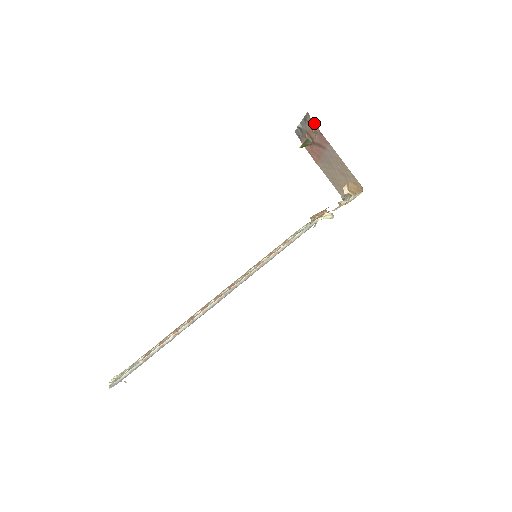
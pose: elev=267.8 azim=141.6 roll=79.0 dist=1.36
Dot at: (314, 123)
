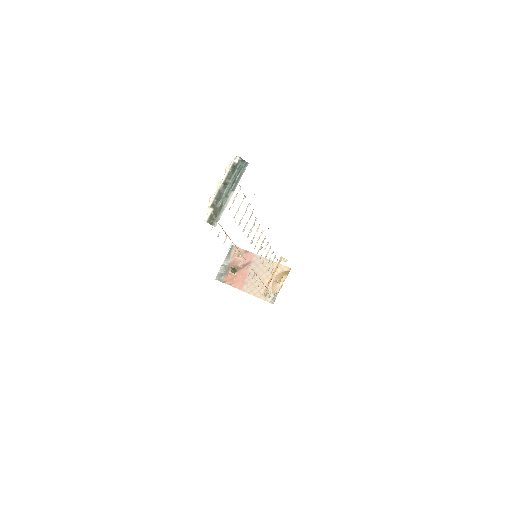
Dot at: (239, 248)
